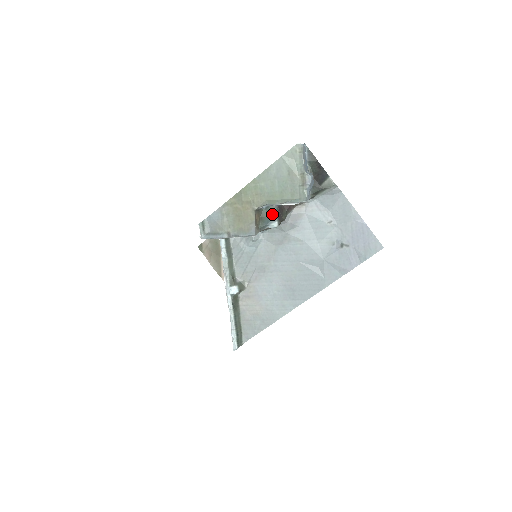
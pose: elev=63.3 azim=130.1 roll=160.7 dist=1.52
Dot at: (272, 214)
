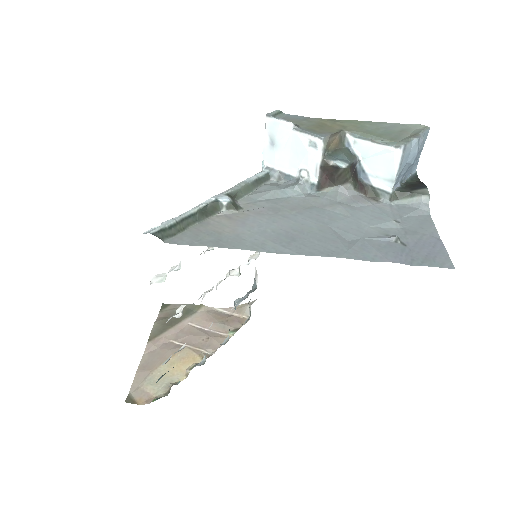
Dot at: (349, 157)
